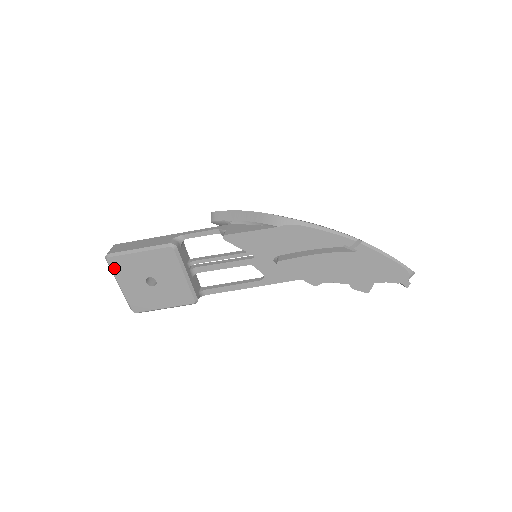
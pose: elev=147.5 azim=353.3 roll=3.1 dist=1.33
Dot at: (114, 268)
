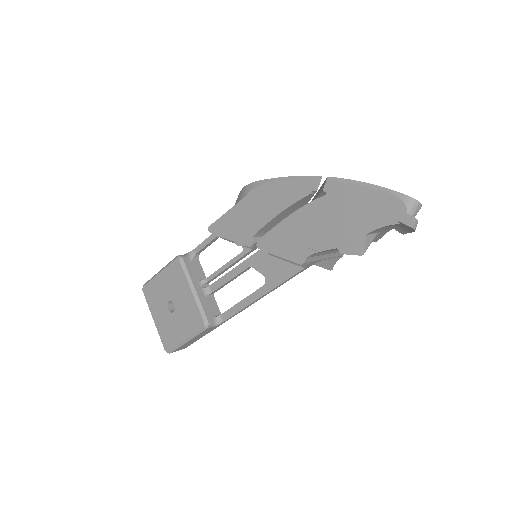
Dot at: (148, 298)
